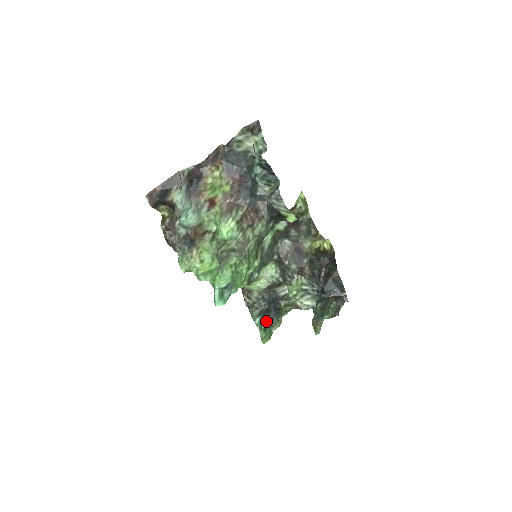
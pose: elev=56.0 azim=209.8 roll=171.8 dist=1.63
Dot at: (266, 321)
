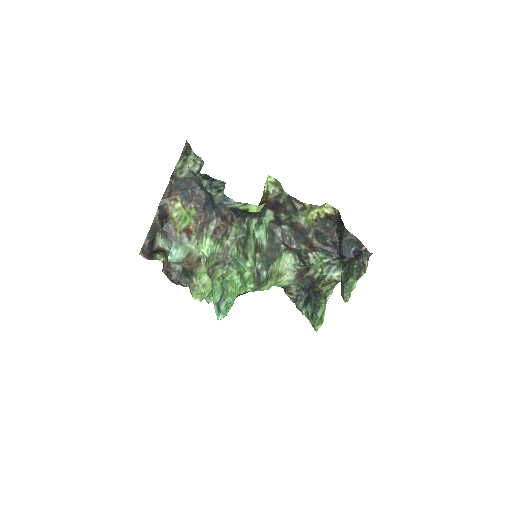
Dot at: (310, 309)
